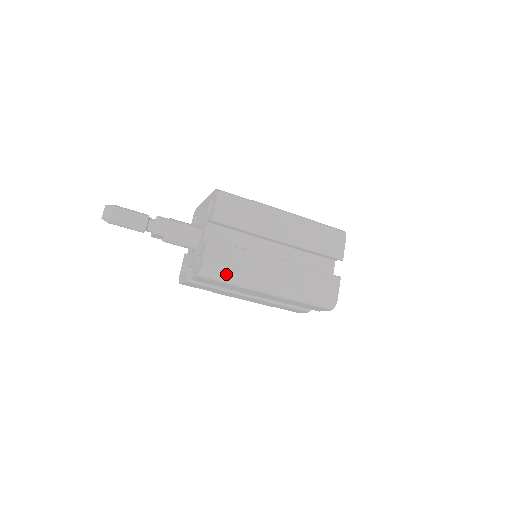
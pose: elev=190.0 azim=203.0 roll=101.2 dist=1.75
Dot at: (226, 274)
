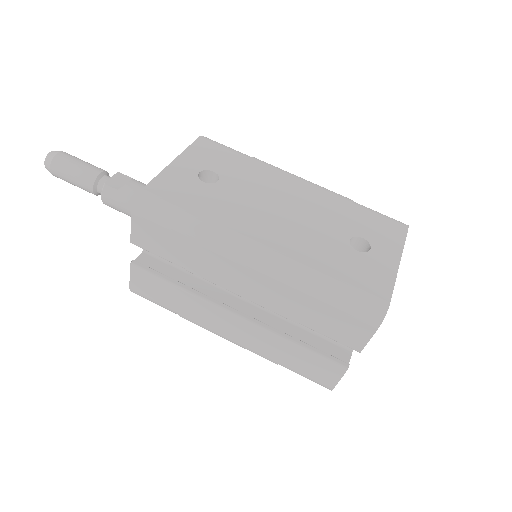
Dot at: (162, 306)
